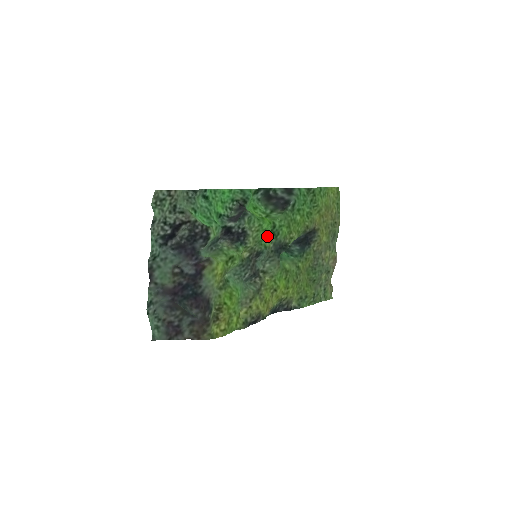
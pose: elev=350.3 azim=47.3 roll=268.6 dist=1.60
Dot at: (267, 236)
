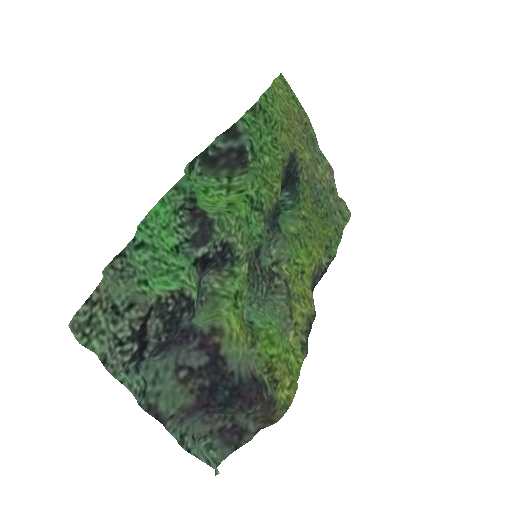
Dot at: (251, 220)
